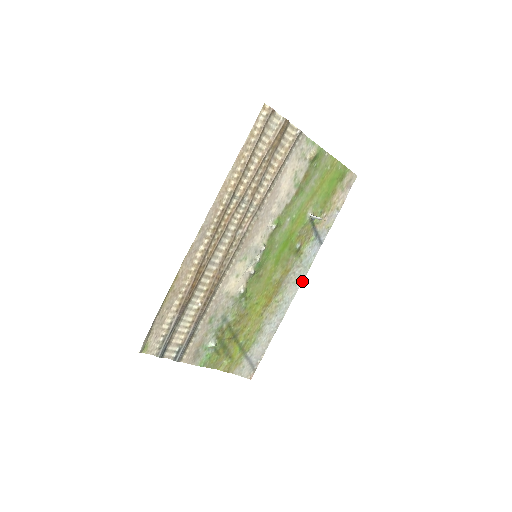
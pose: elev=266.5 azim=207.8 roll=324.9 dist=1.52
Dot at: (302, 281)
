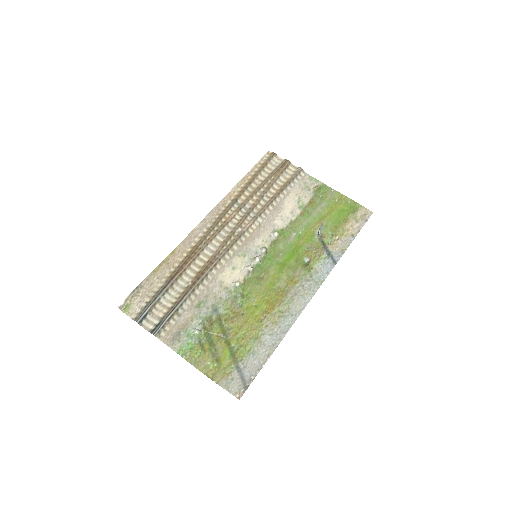
Dot at: occluded
